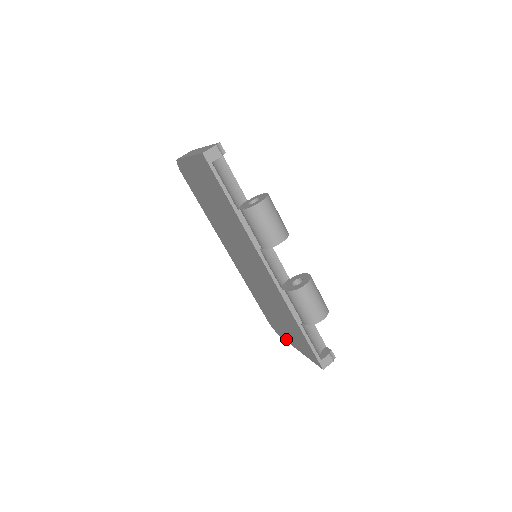
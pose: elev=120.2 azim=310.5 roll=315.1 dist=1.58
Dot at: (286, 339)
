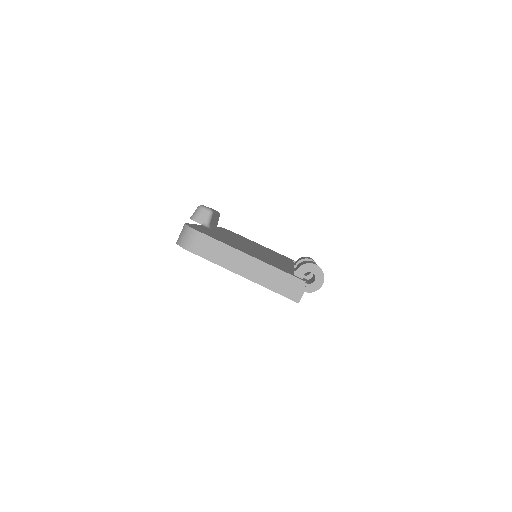
Dot at: occluded
